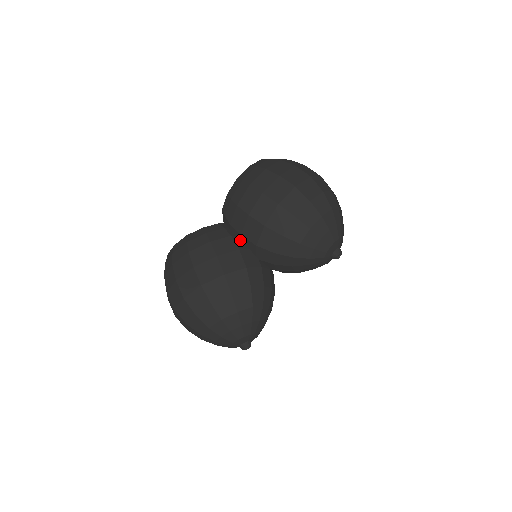
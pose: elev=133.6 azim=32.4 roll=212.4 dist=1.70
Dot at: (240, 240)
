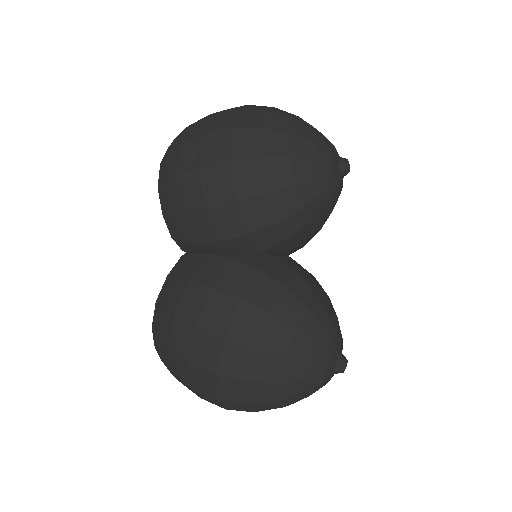
Dot at: (222, 249)
